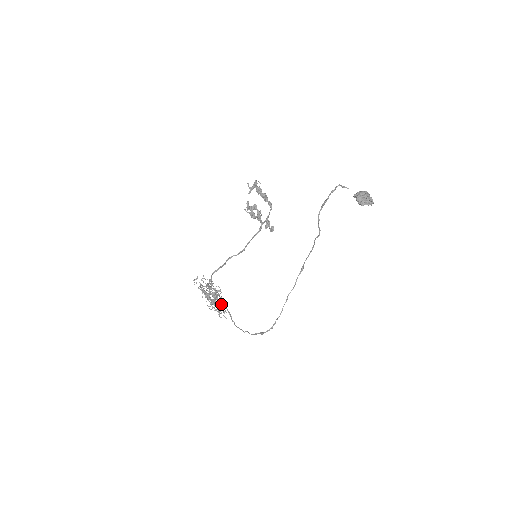
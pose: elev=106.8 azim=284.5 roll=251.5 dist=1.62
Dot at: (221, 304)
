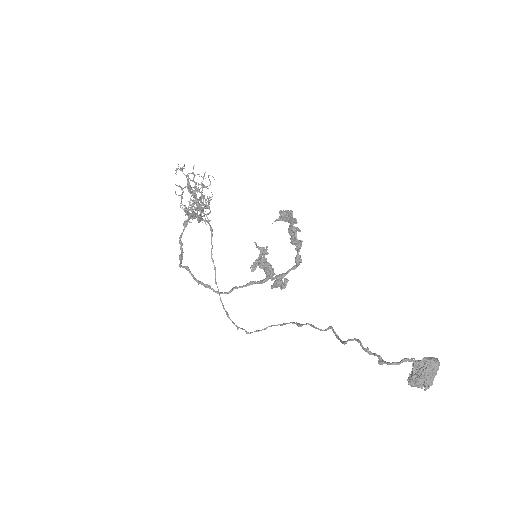
Dot at: (204, 220)
